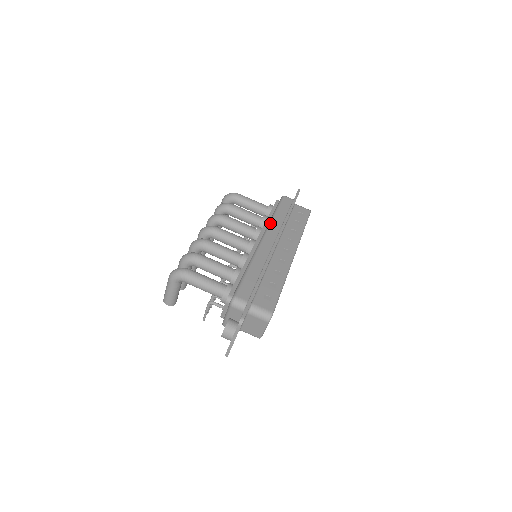
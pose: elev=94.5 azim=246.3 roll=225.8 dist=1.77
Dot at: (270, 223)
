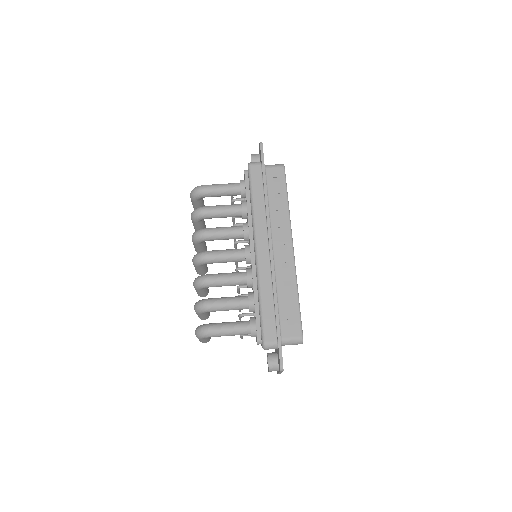
Dot at: (254, 220)
